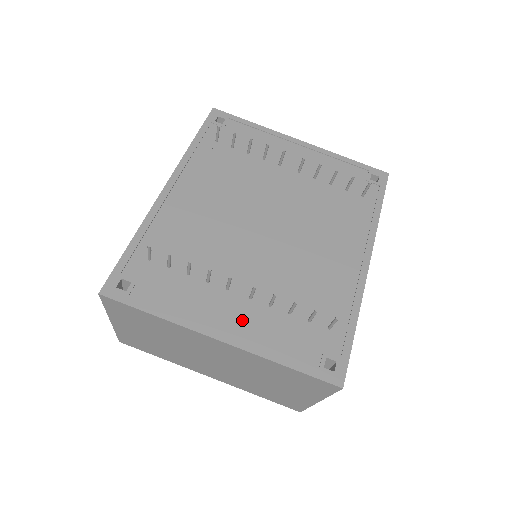
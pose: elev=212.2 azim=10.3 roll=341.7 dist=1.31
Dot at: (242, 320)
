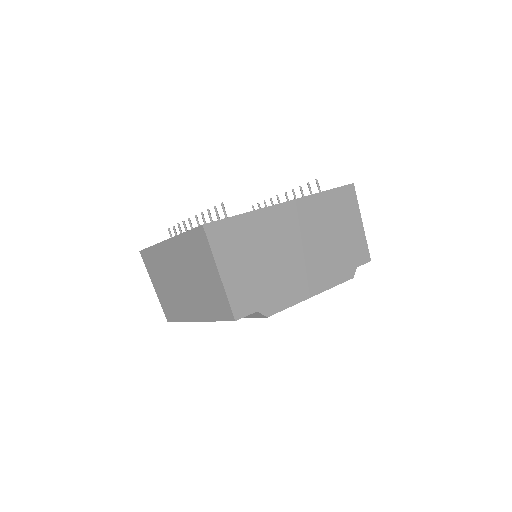
Dot at: occluded
